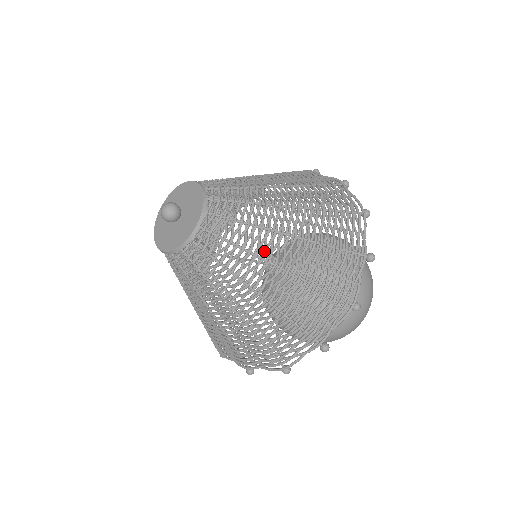
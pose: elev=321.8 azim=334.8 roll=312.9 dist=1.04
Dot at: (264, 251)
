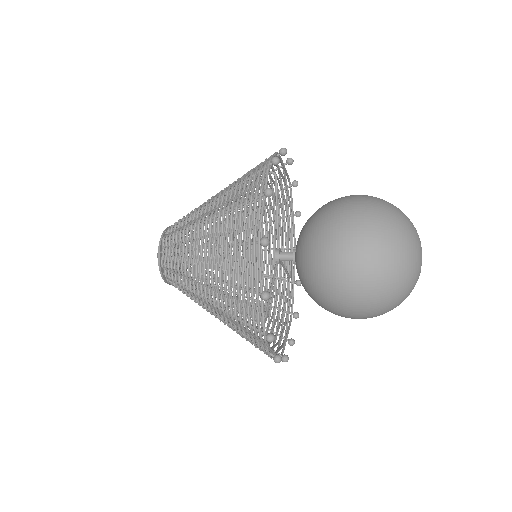
Dot at: occluded
